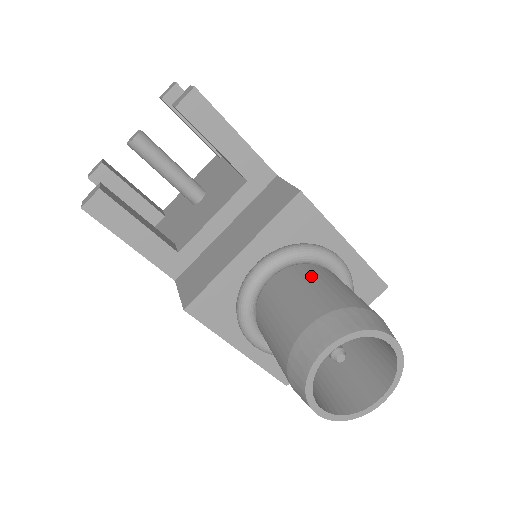
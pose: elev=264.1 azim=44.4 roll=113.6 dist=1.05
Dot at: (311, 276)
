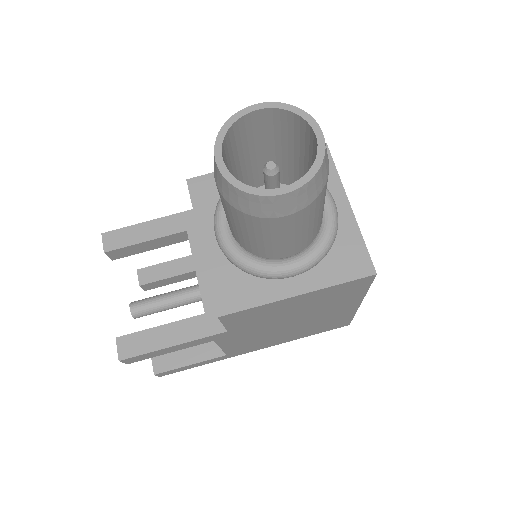
Dot at: occluded
